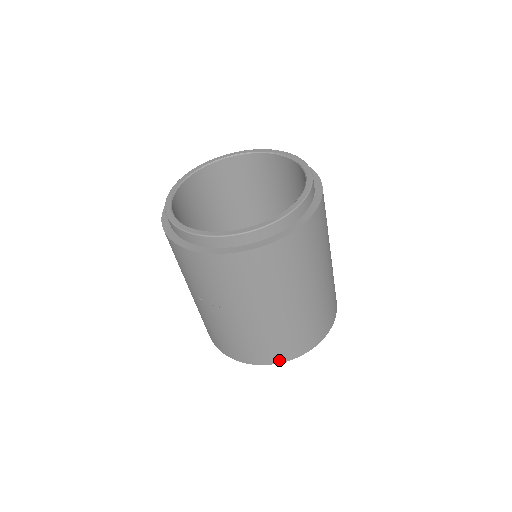
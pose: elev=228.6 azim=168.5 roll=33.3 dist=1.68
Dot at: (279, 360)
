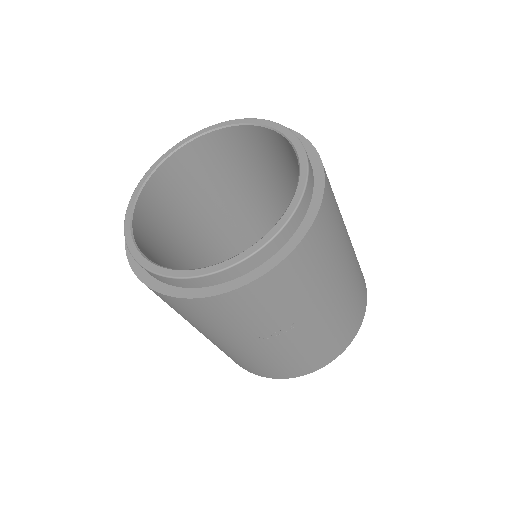
Dot at: (353, 335)
